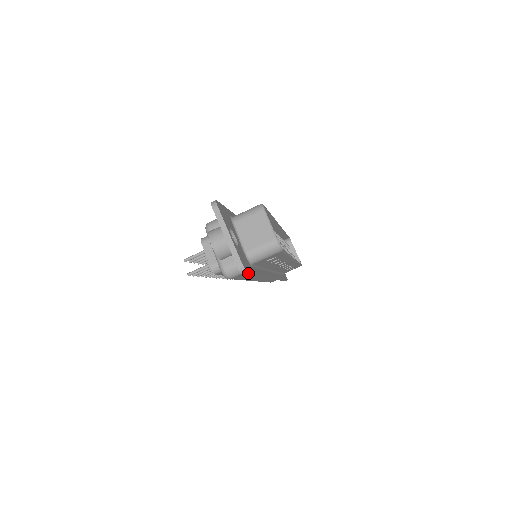
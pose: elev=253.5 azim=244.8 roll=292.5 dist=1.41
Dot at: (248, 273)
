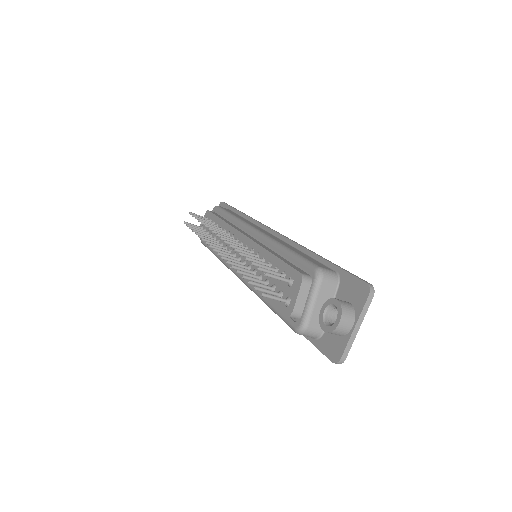
Dot at: (332, 359)
